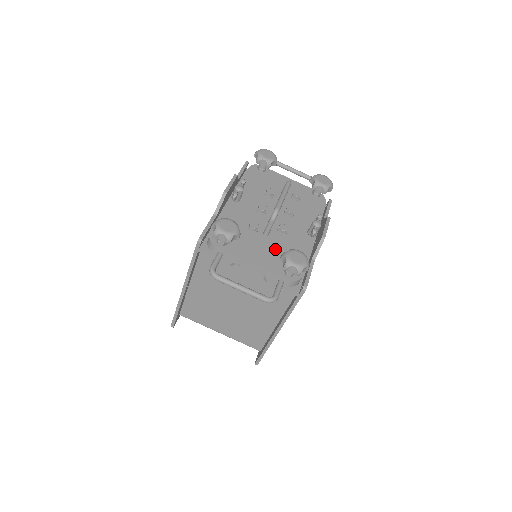
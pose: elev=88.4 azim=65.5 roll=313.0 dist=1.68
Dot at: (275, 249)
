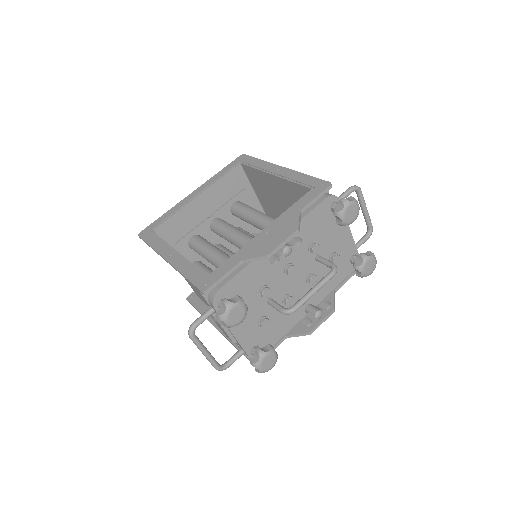
Dot at: (262, 327)
